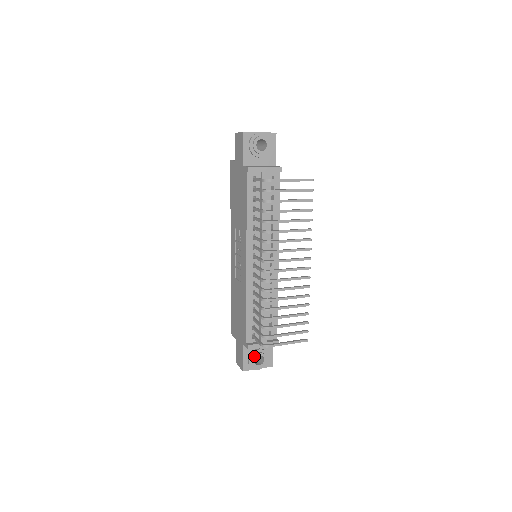
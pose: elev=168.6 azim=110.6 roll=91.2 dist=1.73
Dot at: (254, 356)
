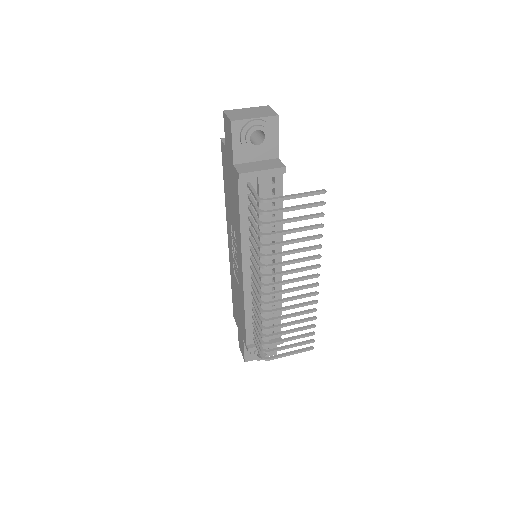
Dot at: (256, 351)
